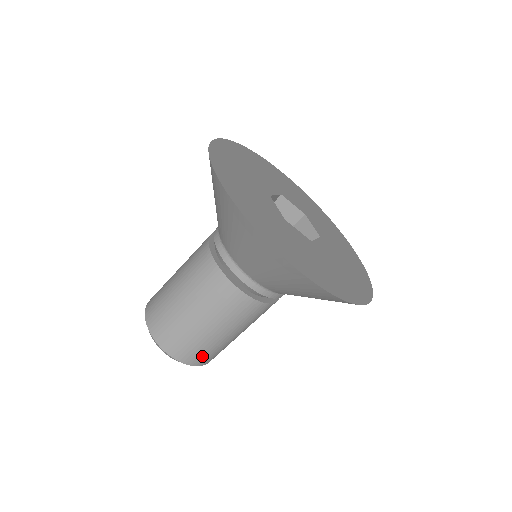
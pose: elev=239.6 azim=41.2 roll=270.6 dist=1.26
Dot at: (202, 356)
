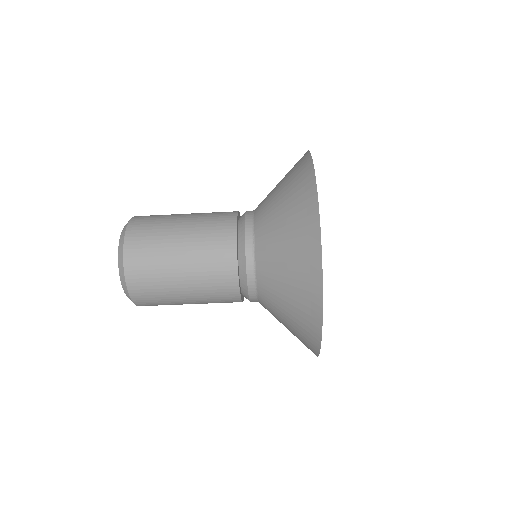
Dot at: (143, 278)
